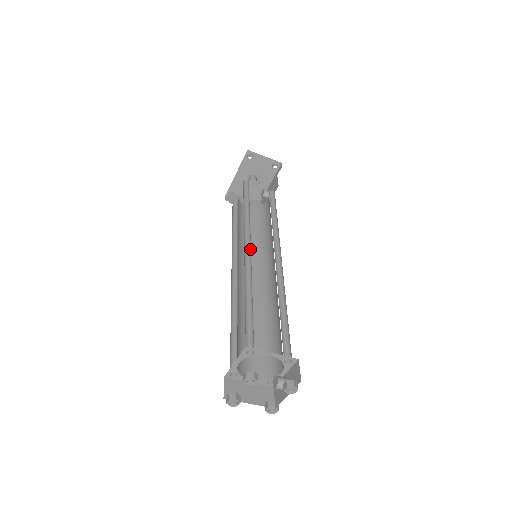
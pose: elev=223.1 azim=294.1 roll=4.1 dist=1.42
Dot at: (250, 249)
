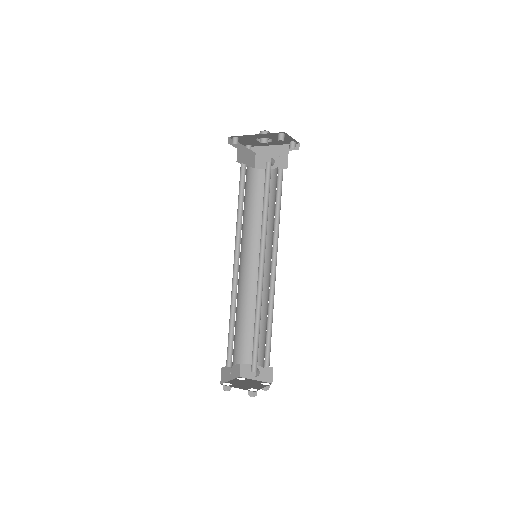
Dot at: (262, 267)
